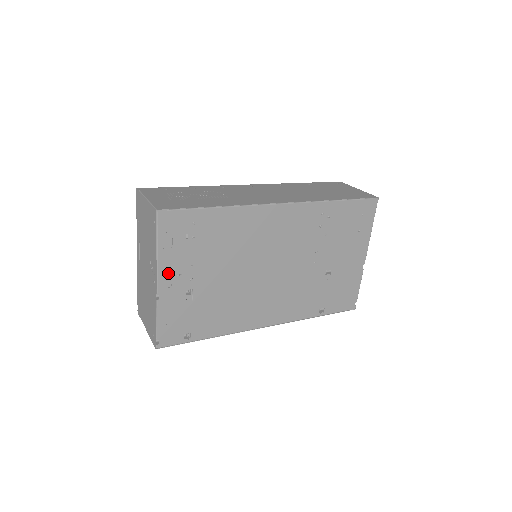
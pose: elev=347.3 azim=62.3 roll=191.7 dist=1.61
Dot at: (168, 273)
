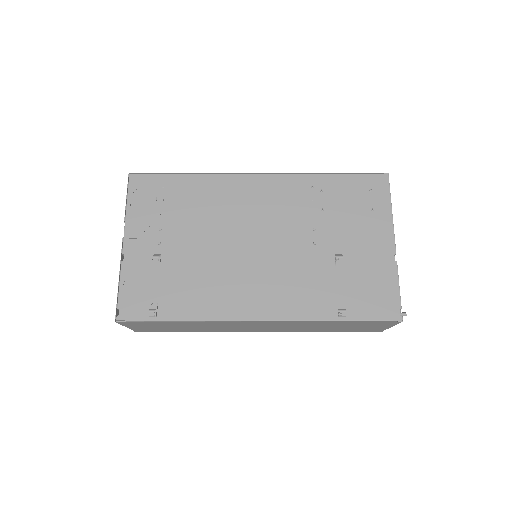
Dot at: (135, 233)
